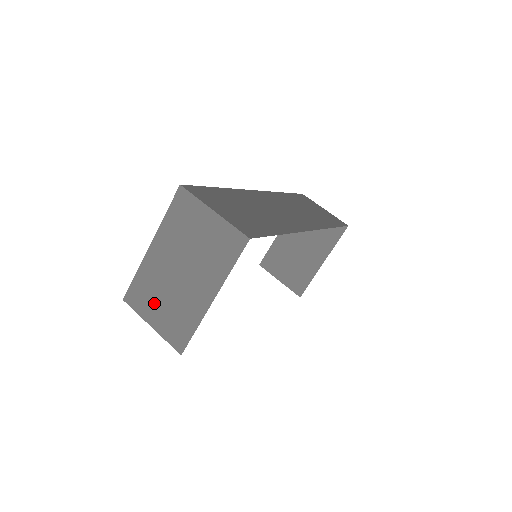
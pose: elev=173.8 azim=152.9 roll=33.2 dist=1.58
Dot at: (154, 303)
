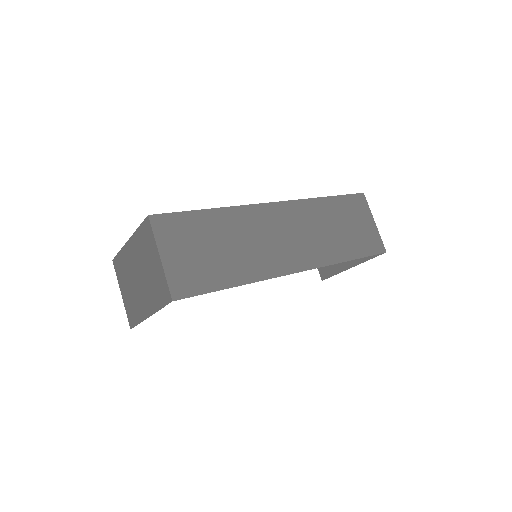
Dot at: (124, 282)
